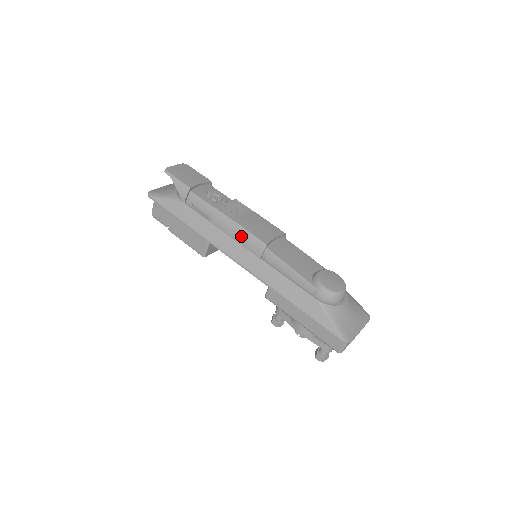
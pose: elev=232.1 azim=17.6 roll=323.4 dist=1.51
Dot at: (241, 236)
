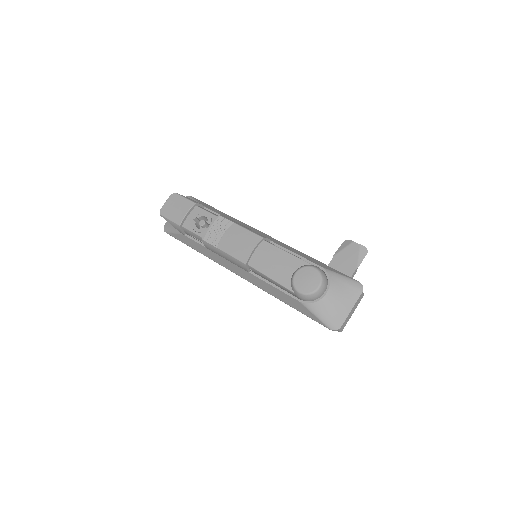
Dot at: (228, 258)
